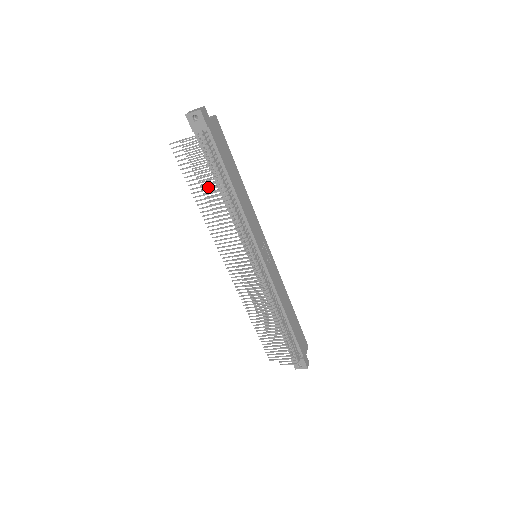
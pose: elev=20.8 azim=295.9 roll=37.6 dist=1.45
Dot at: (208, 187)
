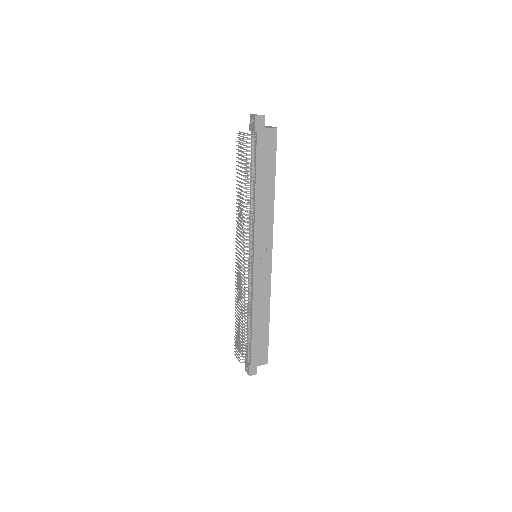
Dot at: (239, 177)
